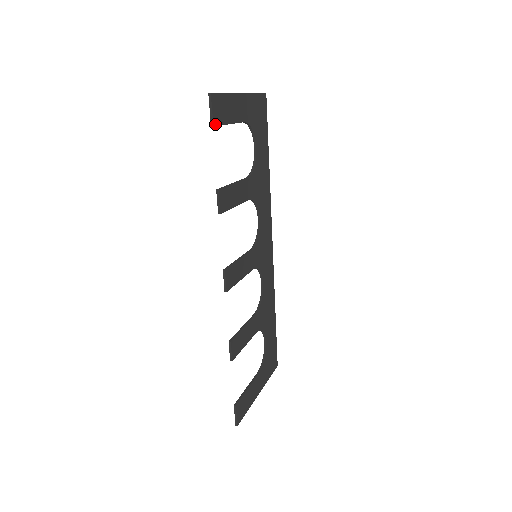
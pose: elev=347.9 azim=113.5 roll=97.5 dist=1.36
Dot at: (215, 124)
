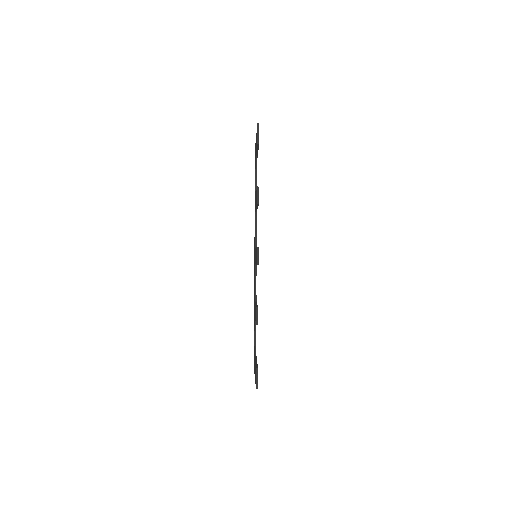
Dot at: occluded
